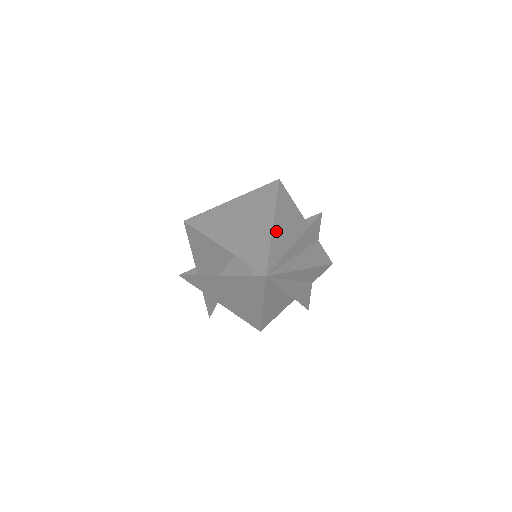
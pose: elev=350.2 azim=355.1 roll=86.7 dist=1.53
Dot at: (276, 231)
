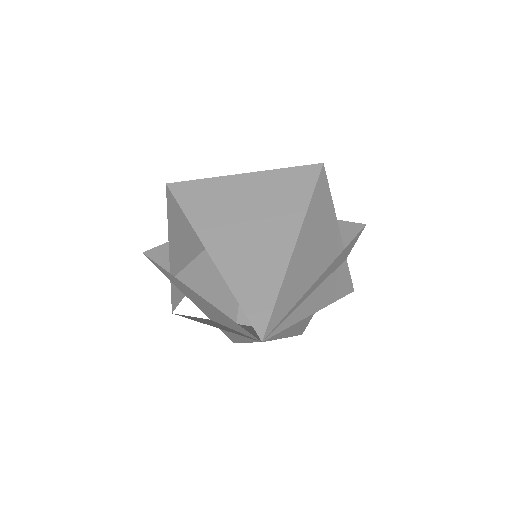
Dot at: (296, 257)
